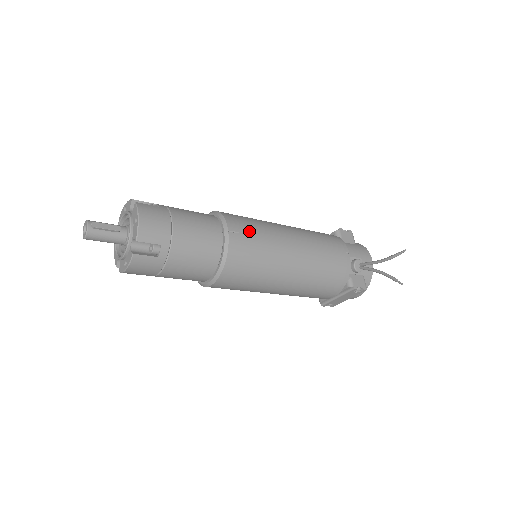
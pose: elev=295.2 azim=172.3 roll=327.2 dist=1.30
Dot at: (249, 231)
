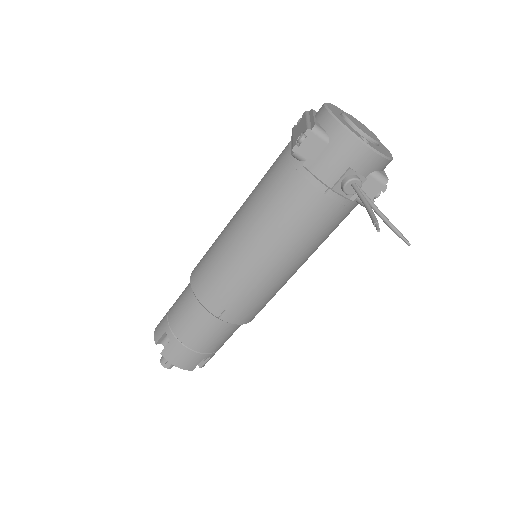
Dot at: (229, 299)
